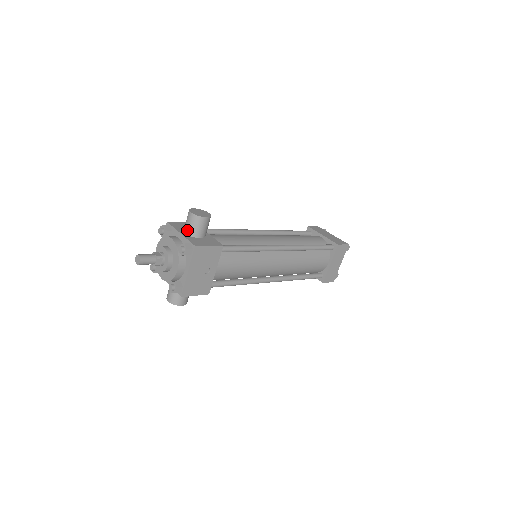
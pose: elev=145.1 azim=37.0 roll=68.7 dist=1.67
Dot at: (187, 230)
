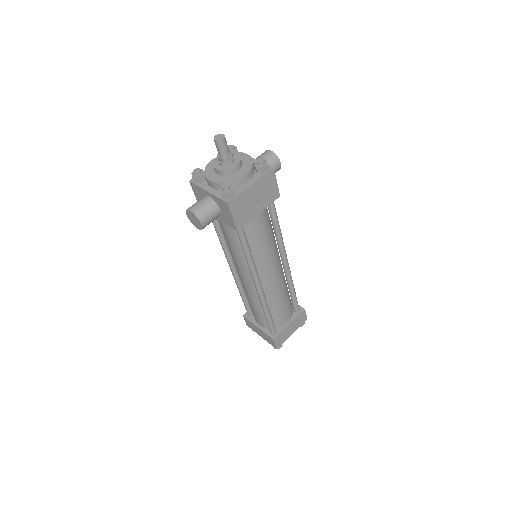
Dot at: occluded
